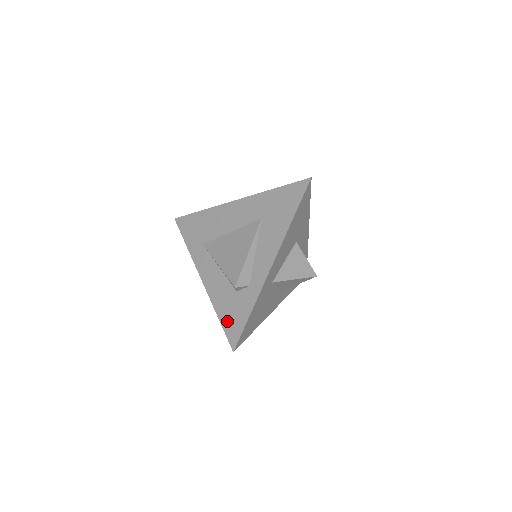
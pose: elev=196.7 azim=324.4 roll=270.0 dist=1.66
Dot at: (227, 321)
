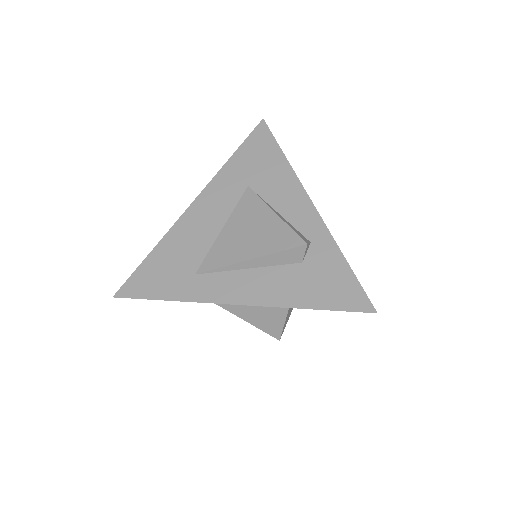
Dot at: (328, 298)
